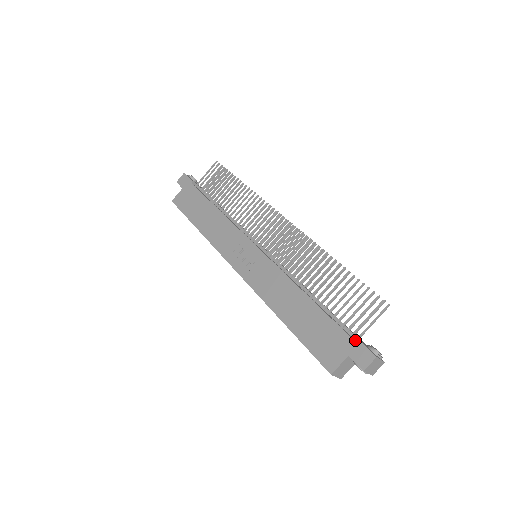
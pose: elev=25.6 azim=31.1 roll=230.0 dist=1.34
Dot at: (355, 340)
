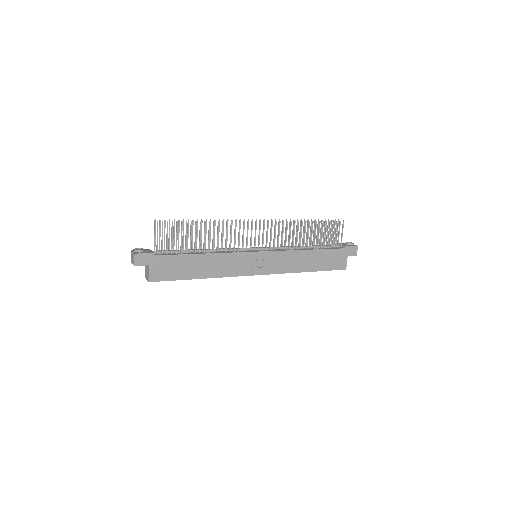
Dot at: (346, 248)
